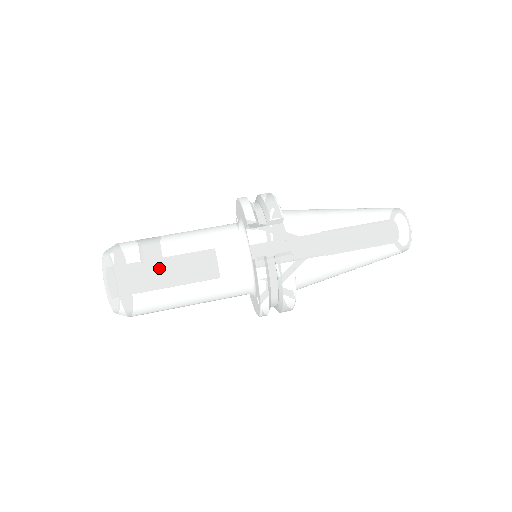
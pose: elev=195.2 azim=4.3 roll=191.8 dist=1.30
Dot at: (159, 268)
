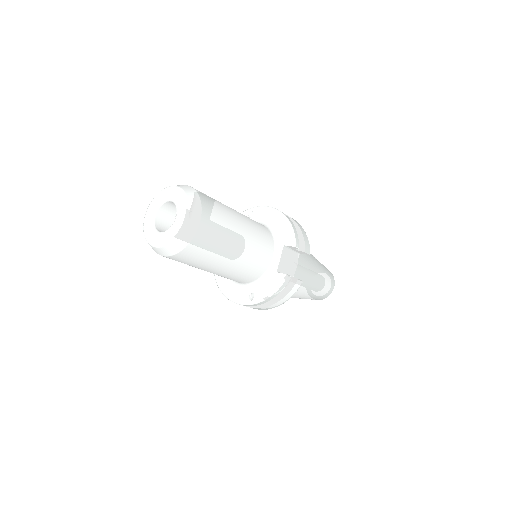
Dot at: (226, 239)
